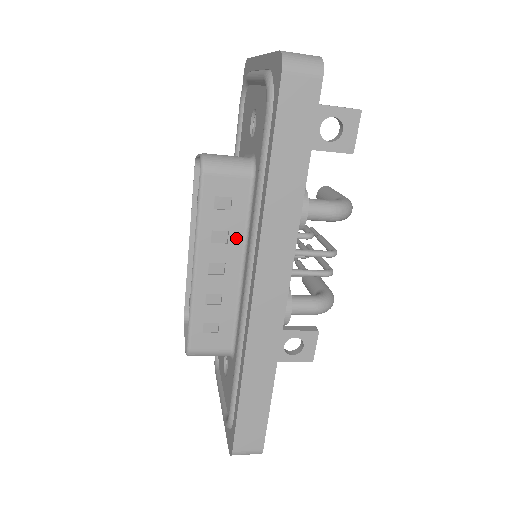
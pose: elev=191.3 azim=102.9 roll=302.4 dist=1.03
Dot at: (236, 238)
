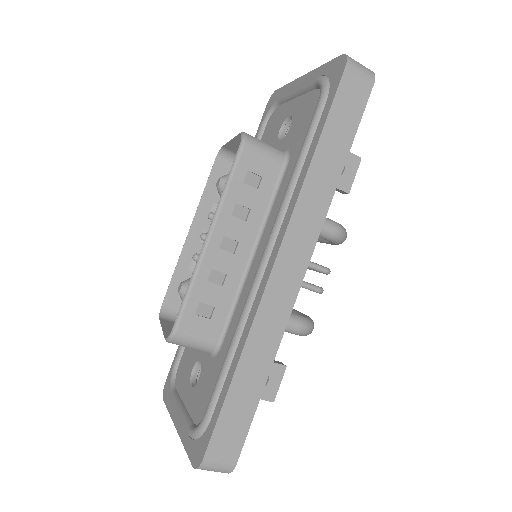
Dot at: (255, 218)
